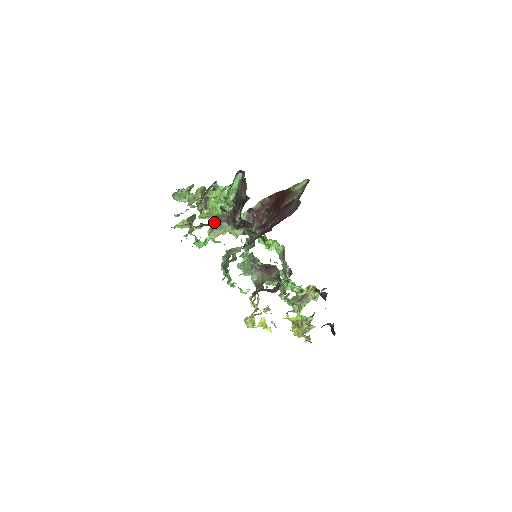
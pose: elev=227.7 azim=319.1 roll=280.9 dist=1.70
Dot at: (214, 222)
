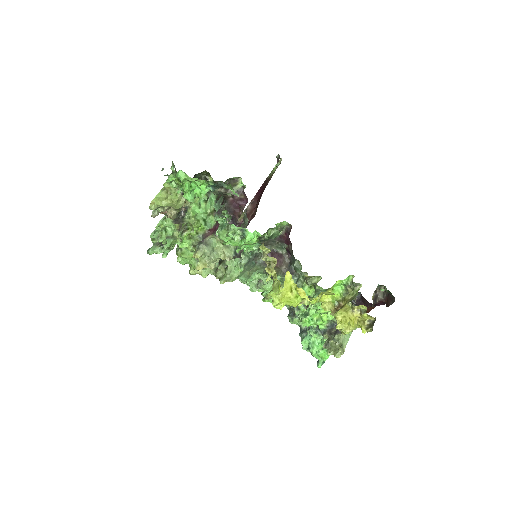
Dot at: (199, 242)
